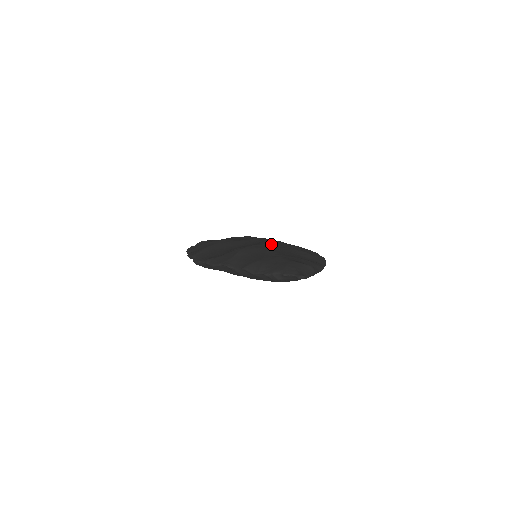
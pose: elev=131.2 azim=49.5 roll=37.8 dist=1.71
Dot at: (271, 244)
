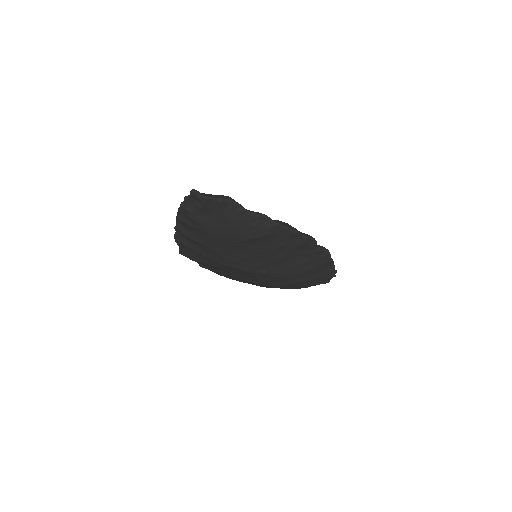
Dot at: occluded
